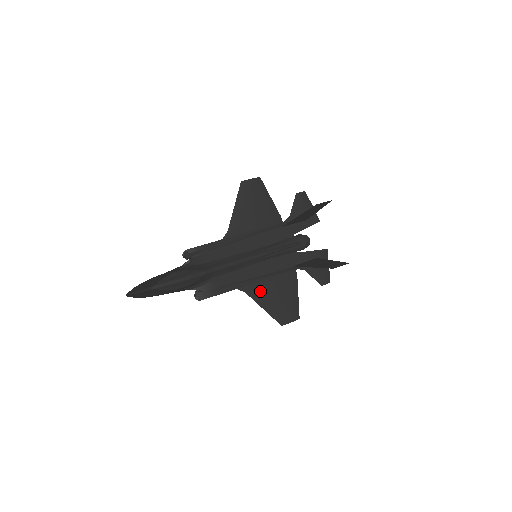
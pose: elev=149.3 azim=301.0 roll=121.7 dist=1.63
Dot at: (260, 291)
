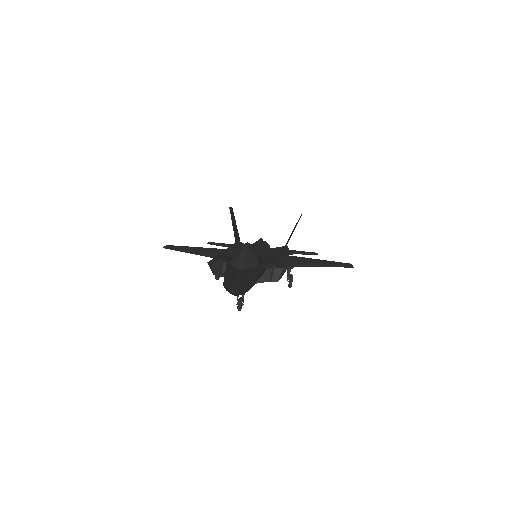
Dot at: (301, 262)
